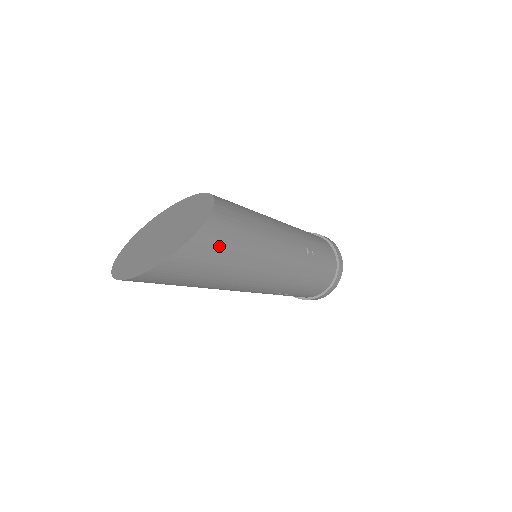
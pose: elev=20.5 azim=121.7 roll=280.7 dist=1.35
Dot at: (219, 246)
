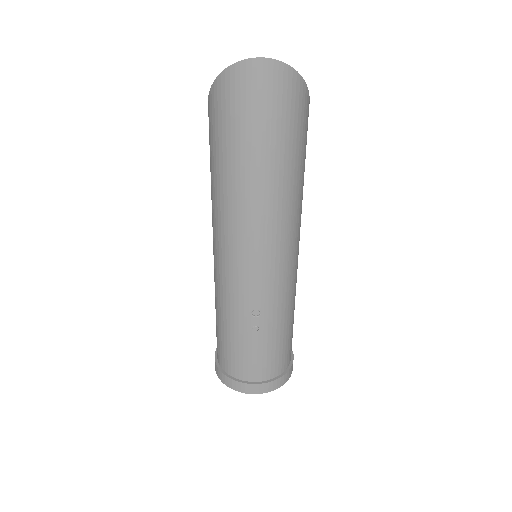
Dot at: (305, 136)
